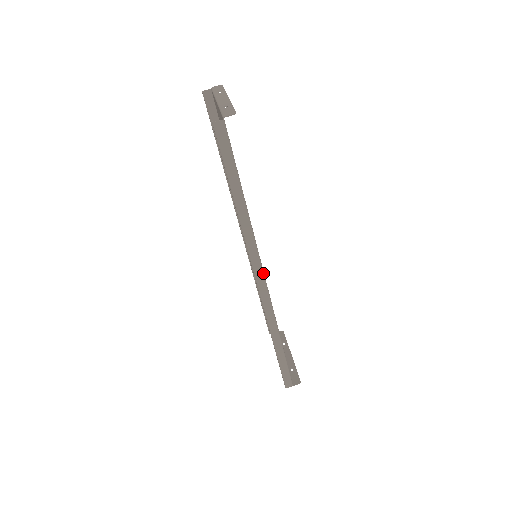
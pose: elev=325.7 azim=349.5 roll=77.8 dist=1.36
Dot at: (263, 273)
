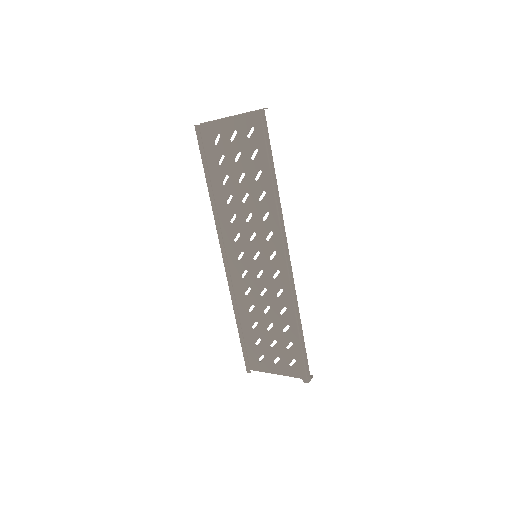
Dot at: occluded
